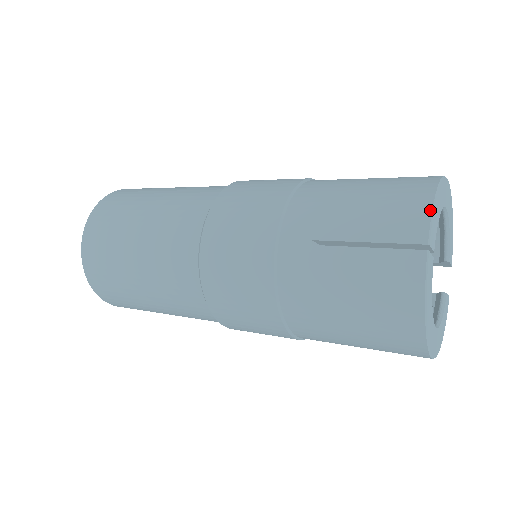
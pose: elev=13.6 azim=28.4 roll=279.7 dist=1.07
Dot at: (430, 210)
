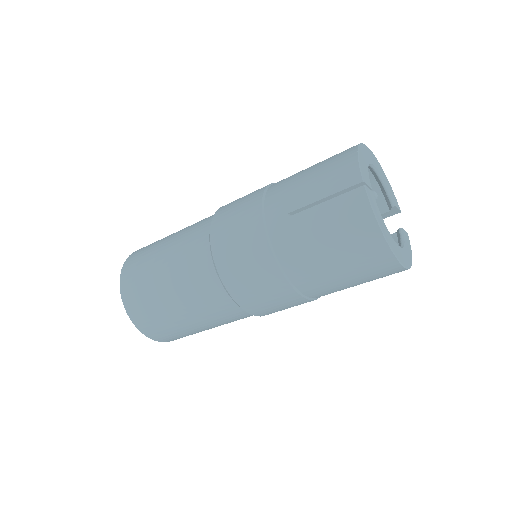
Dot at: (357, 161)
